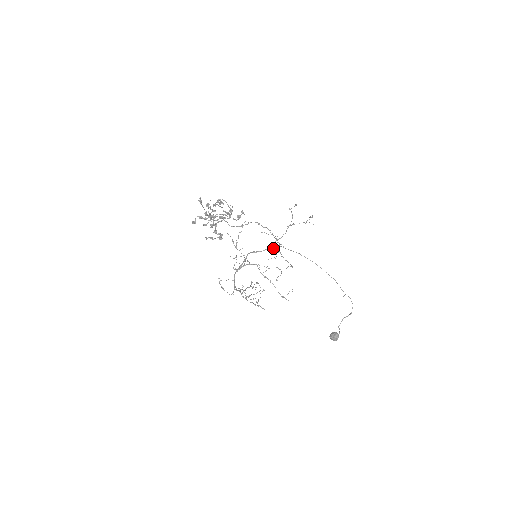
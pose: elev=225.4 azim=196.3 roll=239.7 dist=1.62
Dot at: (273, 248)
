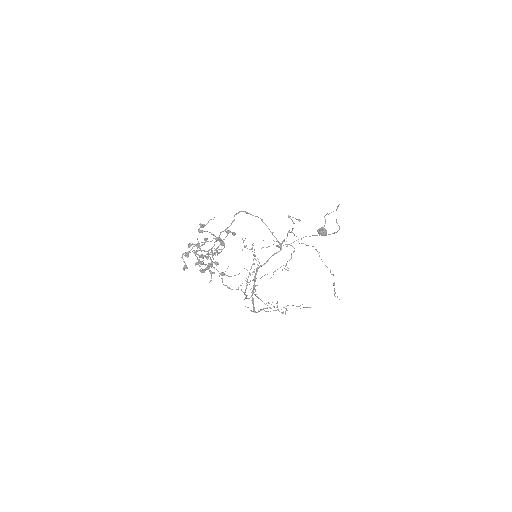
Dot at: (276, 253)
